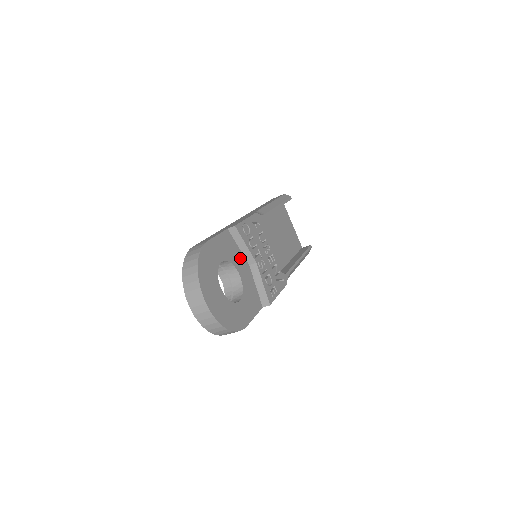
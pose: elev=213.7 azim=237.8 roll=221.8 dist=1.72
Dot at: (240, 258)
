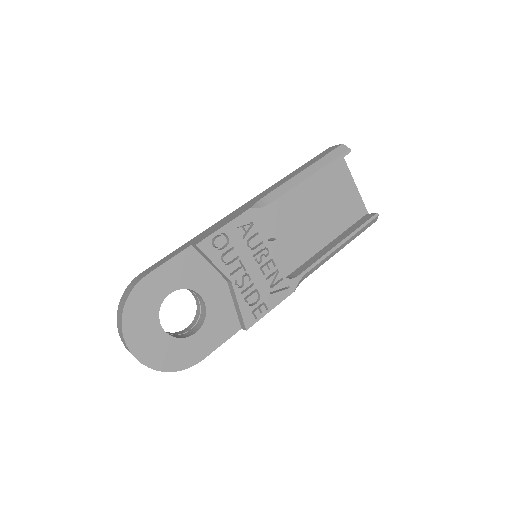
Dot at: (210, 277)
